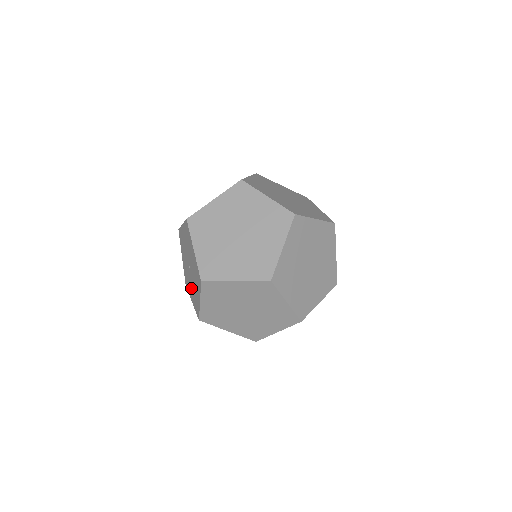
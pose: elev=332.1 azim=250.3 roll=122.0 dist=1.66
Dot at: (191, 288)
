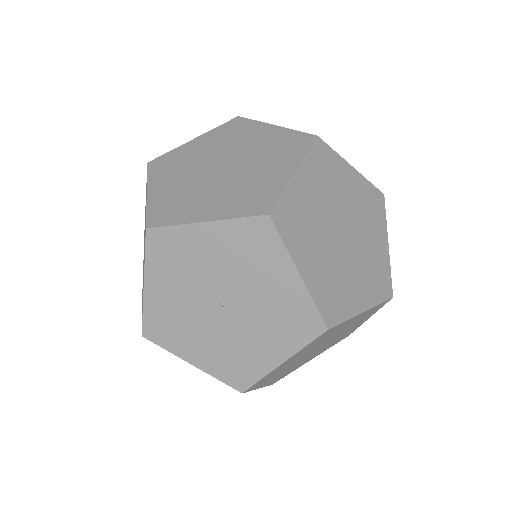
Dot at: (259, 336)
